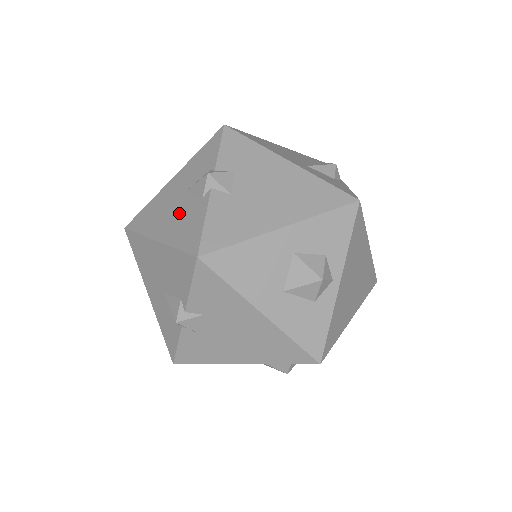
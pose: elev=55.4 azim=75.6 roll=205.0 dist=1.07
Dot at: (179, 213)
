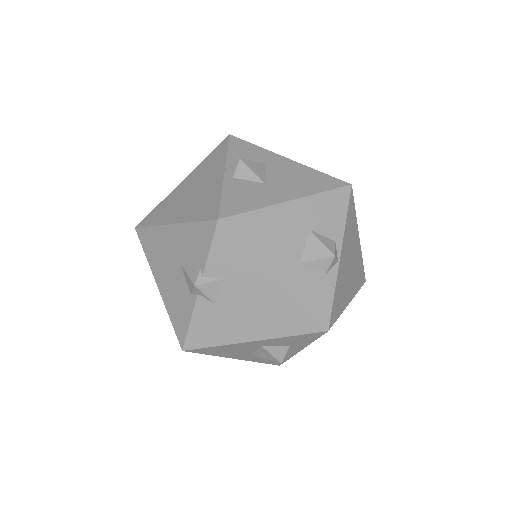
Dot at: (174, 284)
